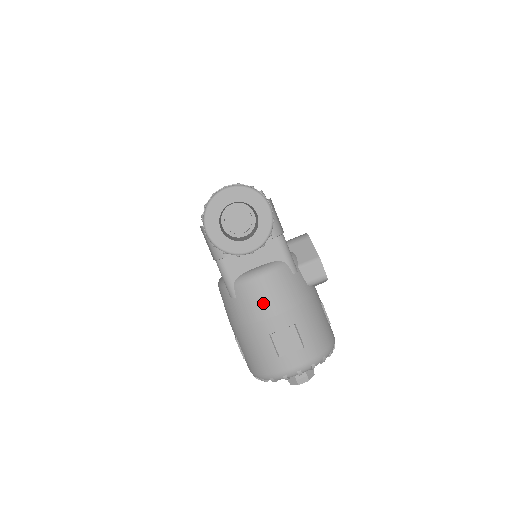
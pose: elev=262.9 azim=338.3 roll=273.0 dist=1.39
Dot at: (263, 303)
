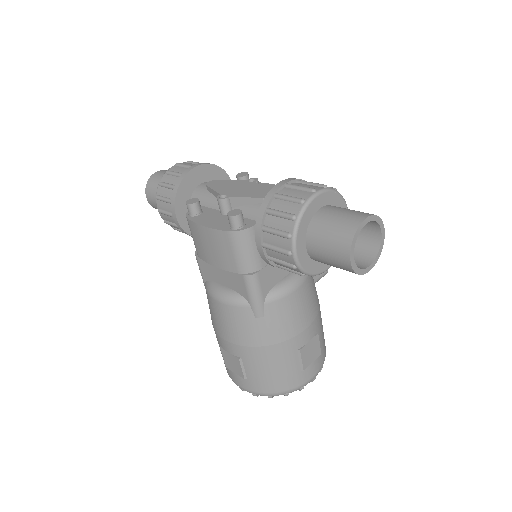
Dot at: (297, 318)
